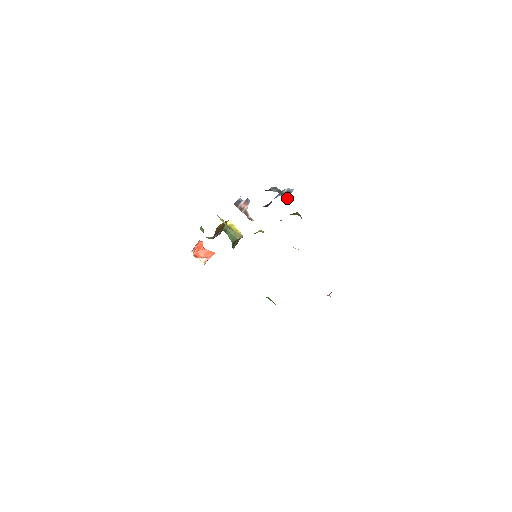
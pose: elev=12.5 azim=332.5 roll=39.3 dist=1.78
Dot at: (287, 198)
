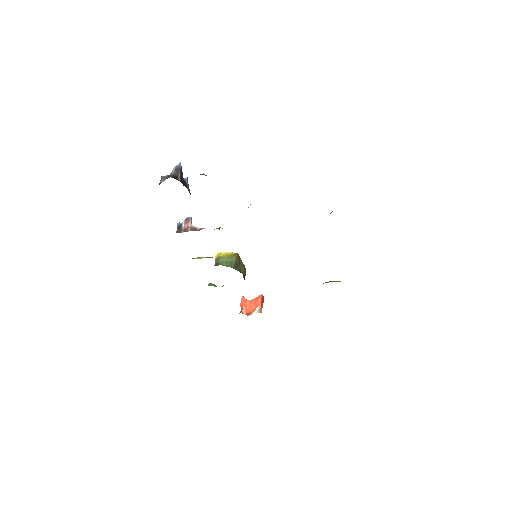
Dot at: (179, 174)
